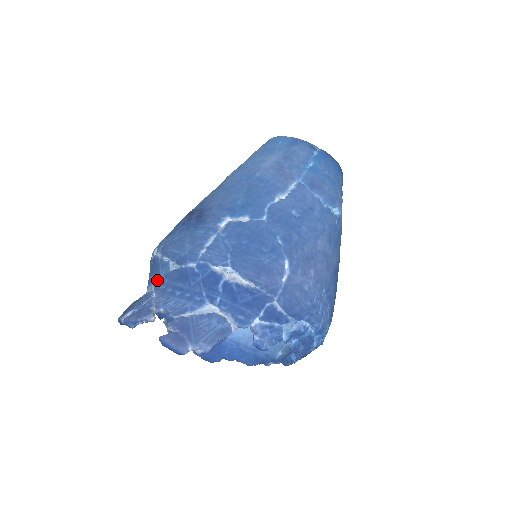
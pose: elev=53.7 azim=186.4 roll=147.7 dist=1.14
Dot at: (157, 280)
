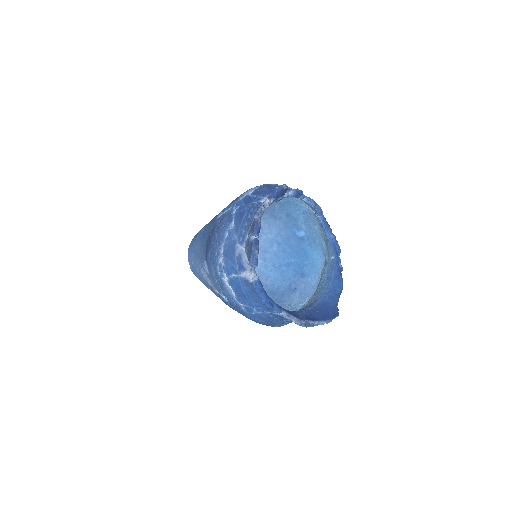
Dot at: (238, 242)
